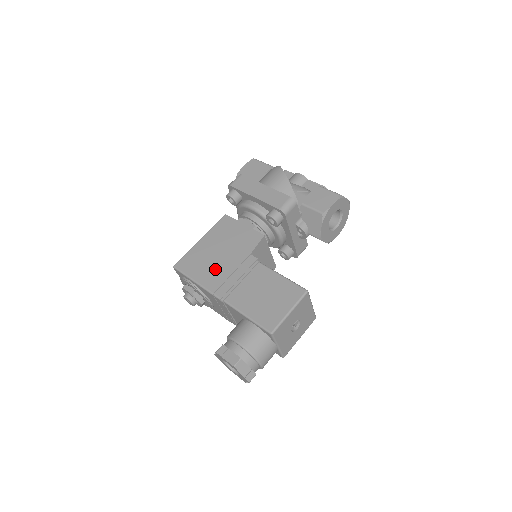
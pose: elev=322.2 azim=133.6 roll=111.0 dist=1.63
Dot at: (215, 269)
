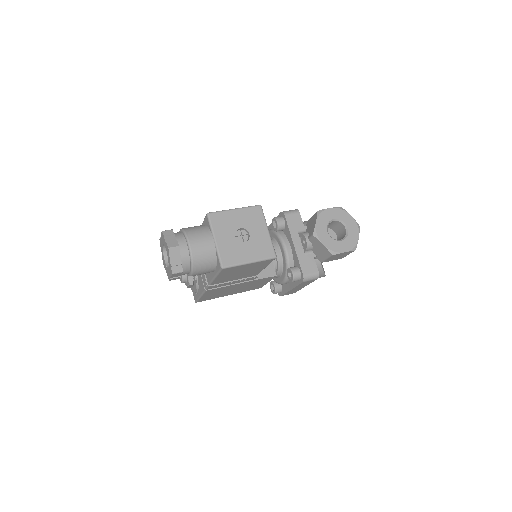
Dot at: occluded
